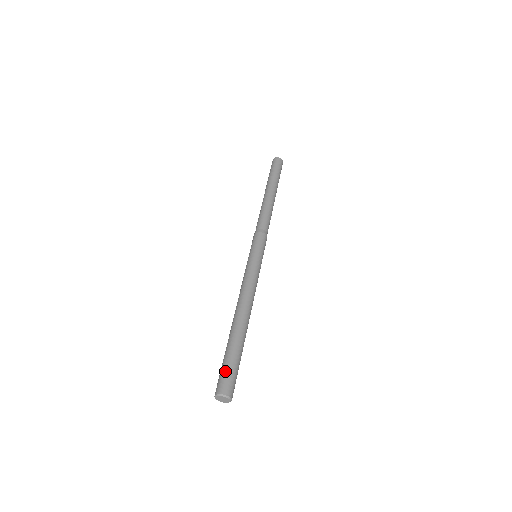
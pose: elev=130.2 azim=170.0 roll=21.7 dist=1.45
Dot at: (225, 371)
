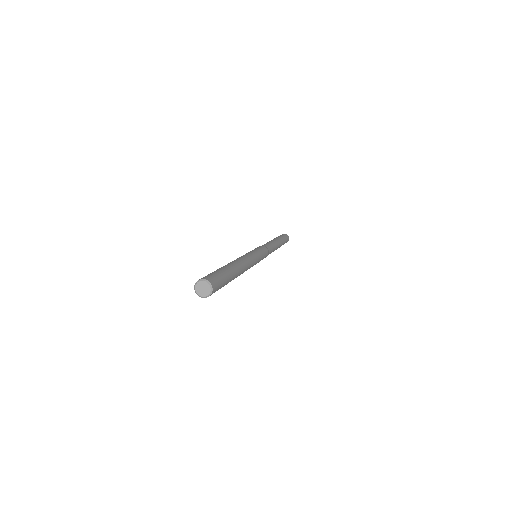
Dot at: occluded
